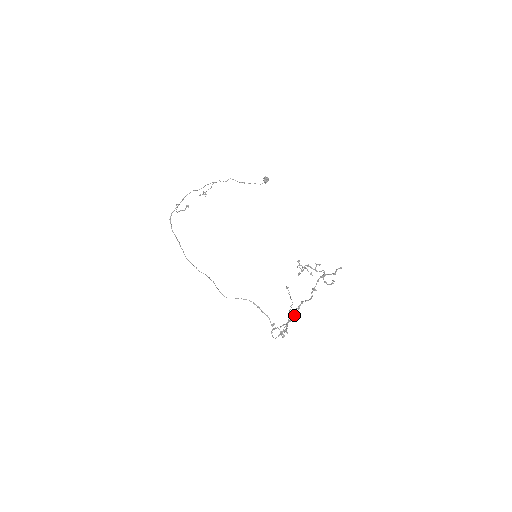
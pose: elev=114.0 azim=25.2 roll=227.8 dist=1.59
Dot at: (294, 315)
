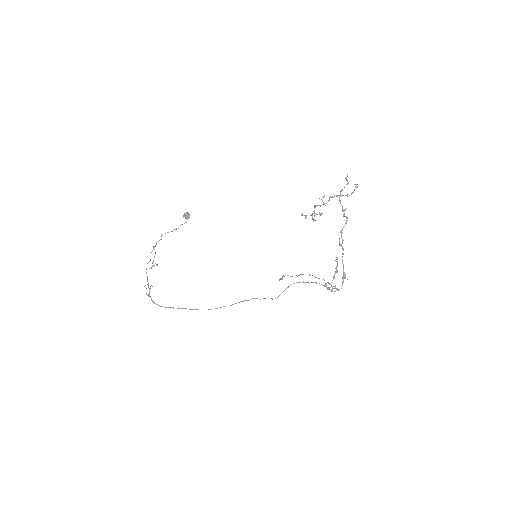
Dot at: (343, 249)
